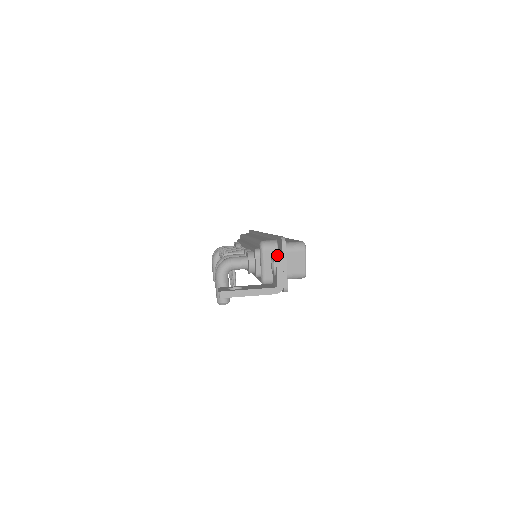
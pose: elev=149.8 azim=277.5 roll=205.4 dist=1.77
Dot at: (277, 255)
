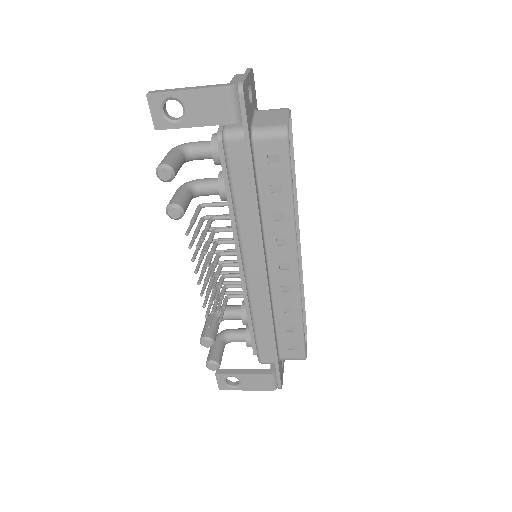
Dot at: (238, 74)
